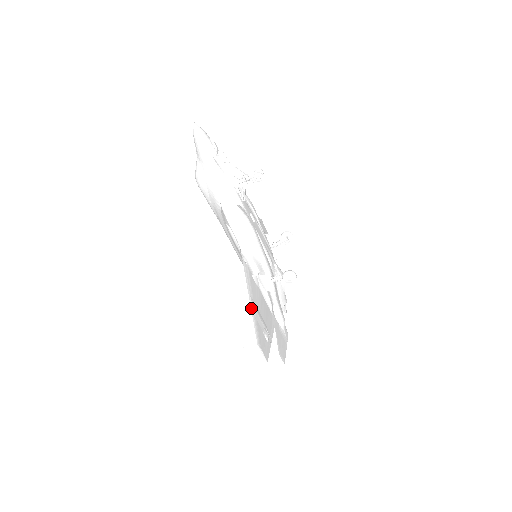
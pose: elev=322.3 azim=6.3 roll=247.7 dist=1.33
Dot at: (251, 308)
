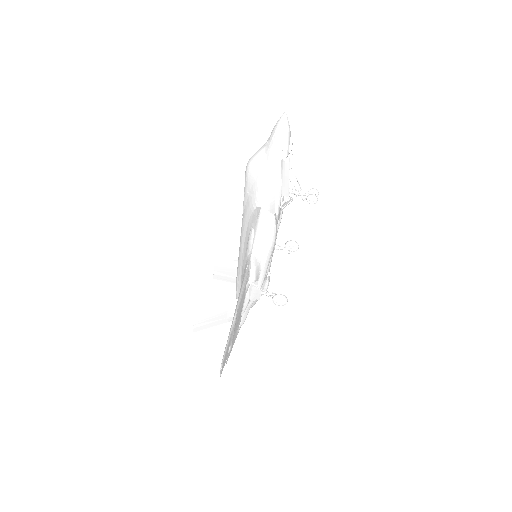
Dot at: (233, 322)
